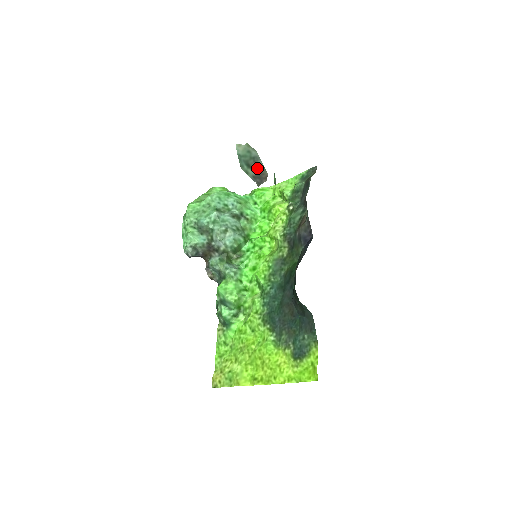
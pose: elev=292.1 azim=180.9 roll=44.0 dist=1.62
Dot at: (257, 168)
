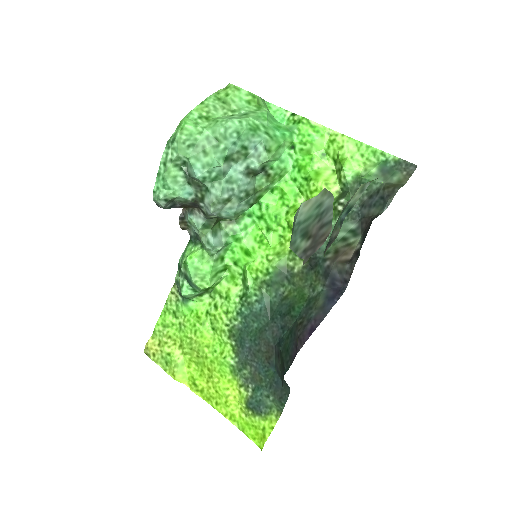
Dot at: (318, 230)
